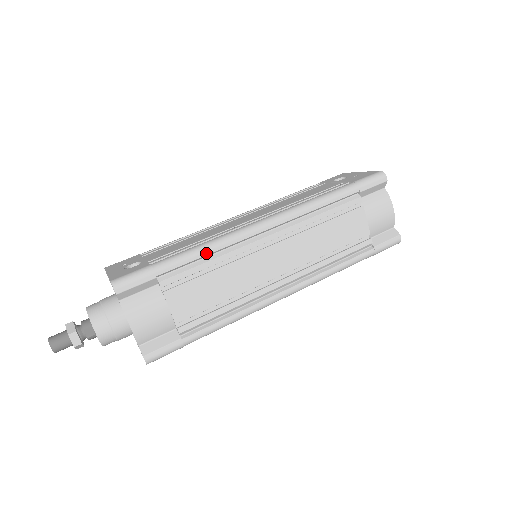
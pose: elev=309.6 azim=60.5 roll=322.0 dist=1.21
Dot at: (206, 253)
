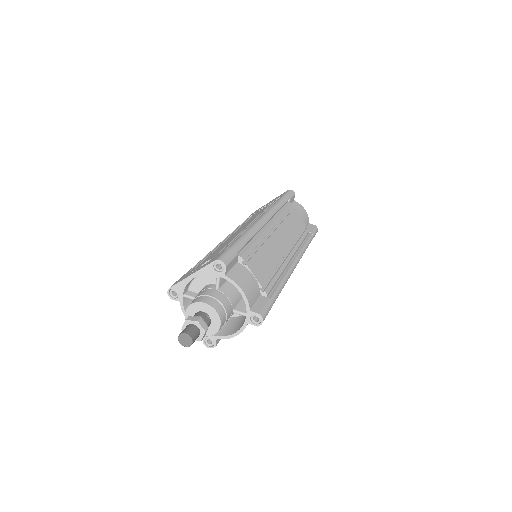
Dot at: (251, 236)
